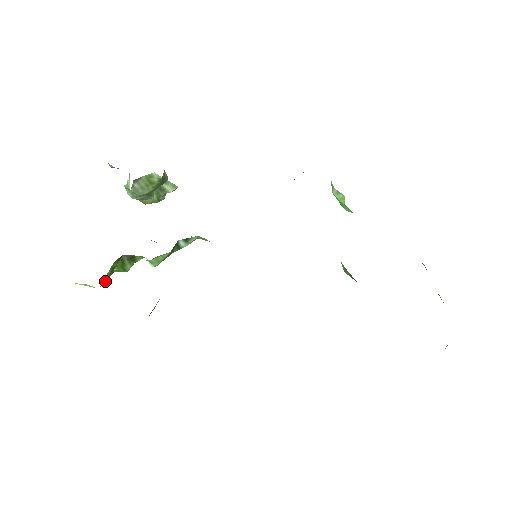
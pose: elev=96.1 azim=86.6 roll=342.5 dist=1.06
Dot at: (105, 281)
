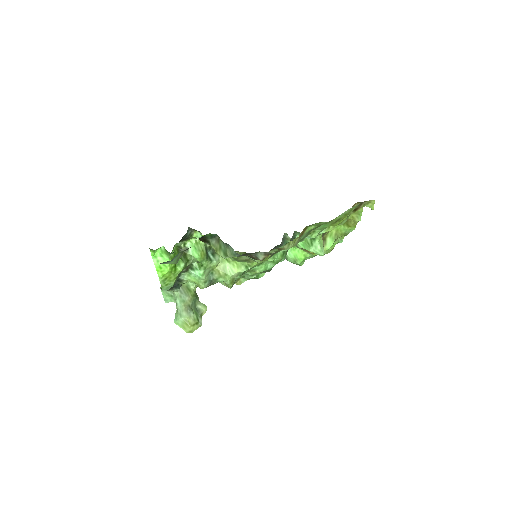
Dot at: occluded
